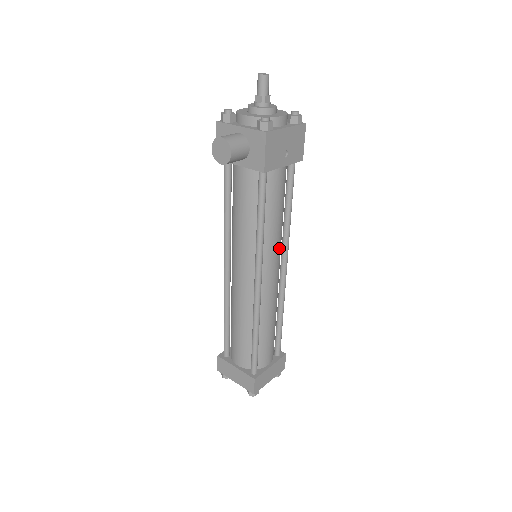
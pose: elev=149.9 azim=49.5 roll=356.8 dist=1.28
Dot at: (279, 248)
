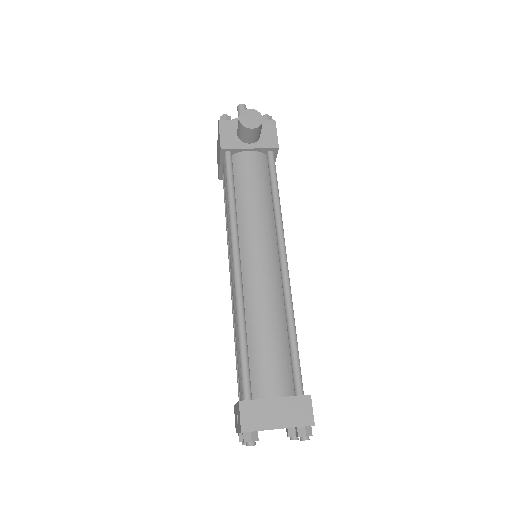
Dot at: occluded
